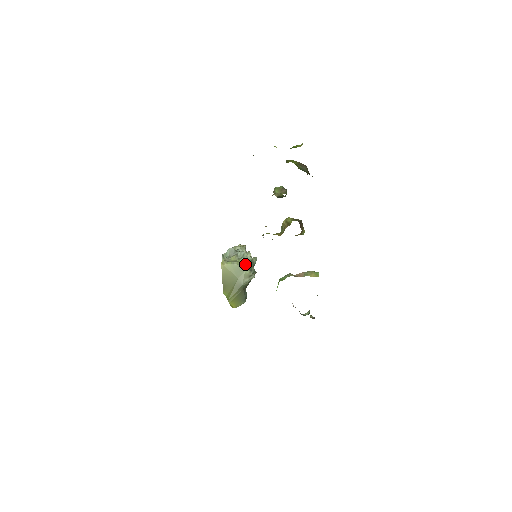
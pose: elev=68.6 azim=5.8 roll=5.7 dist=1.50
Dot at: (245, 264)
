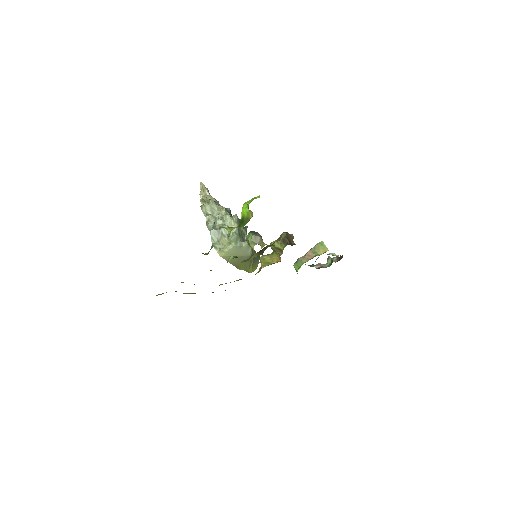
Dot at: (238, 240)
